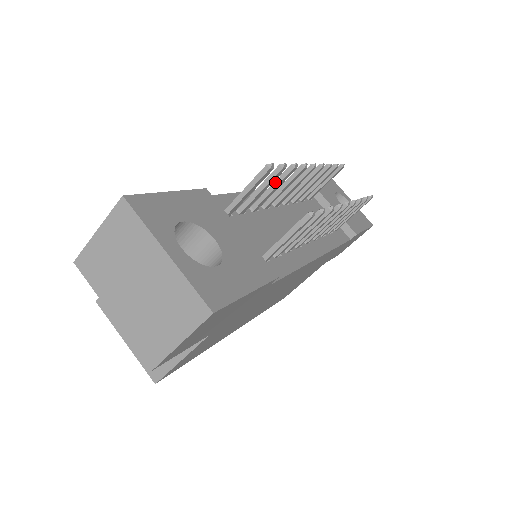
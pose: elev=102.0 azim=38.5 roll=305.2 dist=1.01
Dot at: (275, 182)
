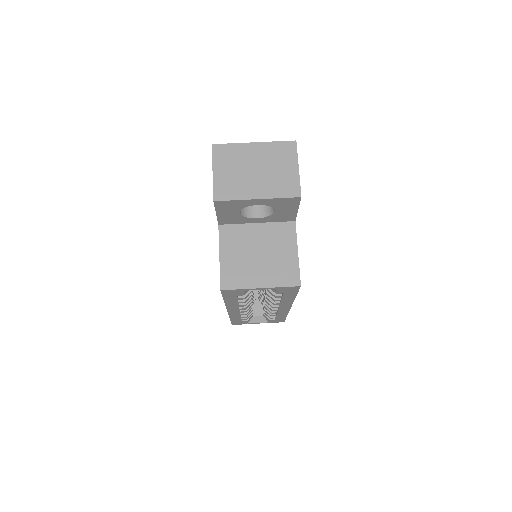
Dot at: occluded
